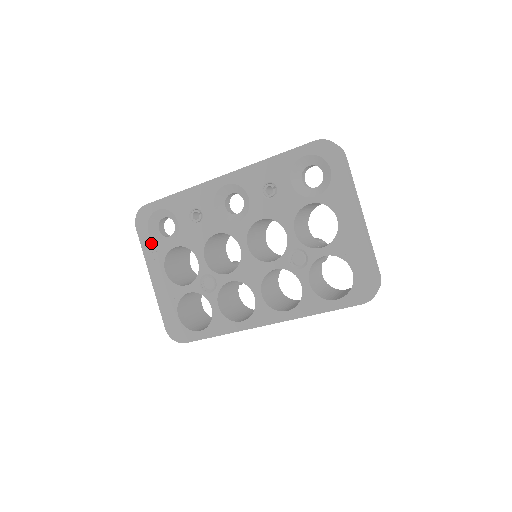
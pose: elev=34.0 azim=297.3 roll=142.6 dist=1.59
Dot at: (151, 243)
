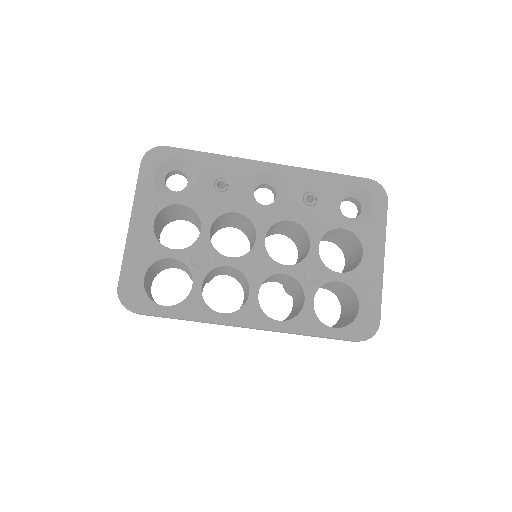
Dot at: (152, 187)
